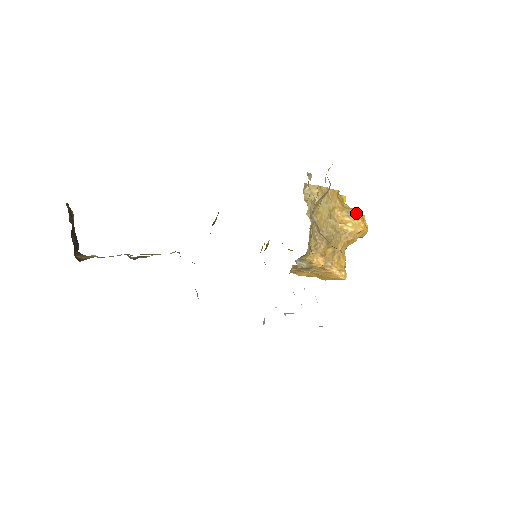
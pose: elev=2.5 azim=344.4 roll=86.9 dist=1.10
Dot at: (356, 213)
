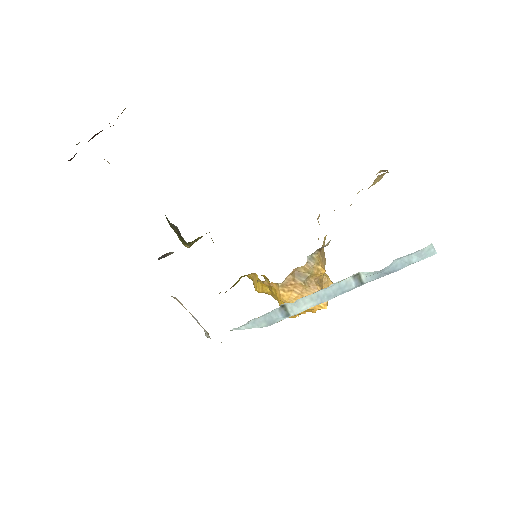
Dot at: occluded
